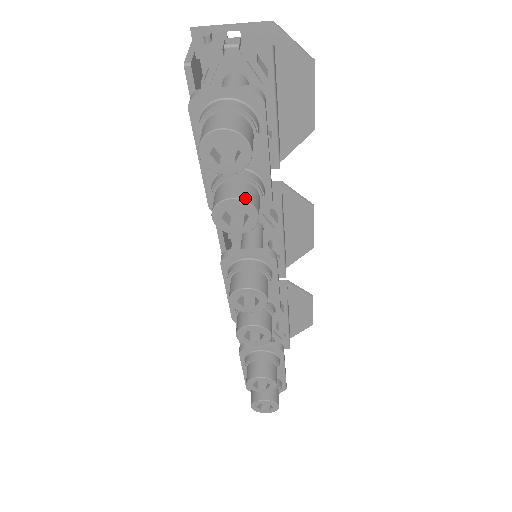
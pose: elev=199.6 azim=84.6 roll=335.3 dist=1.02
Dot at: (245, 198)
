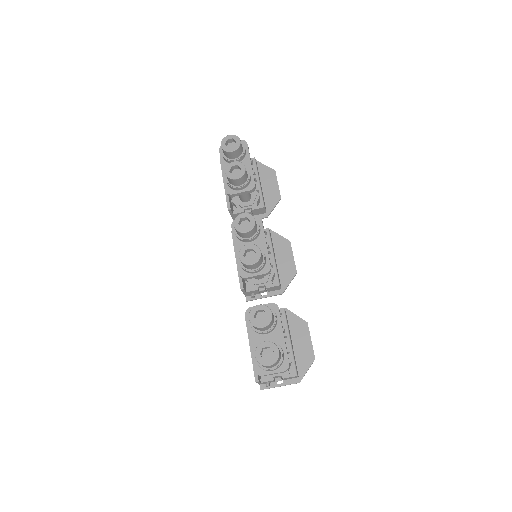
Dot at: (239, 162)
